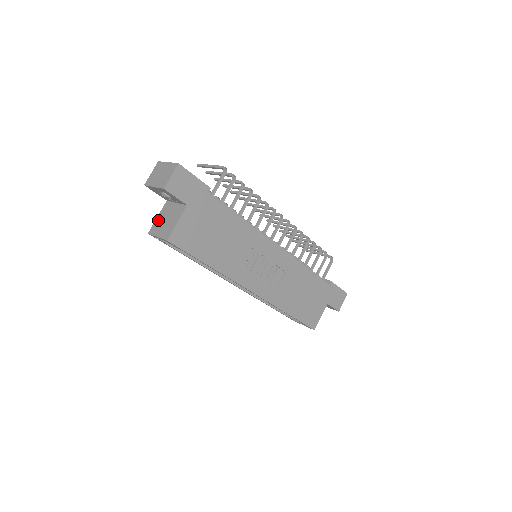
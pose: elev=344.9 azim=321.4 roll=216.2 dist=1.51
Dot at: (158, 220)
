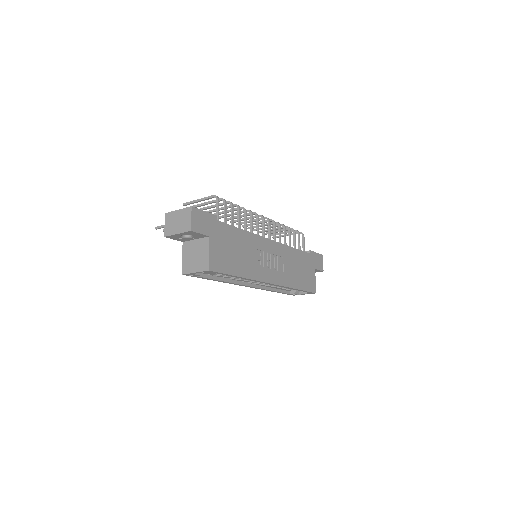
Dot at: (185, 260)
